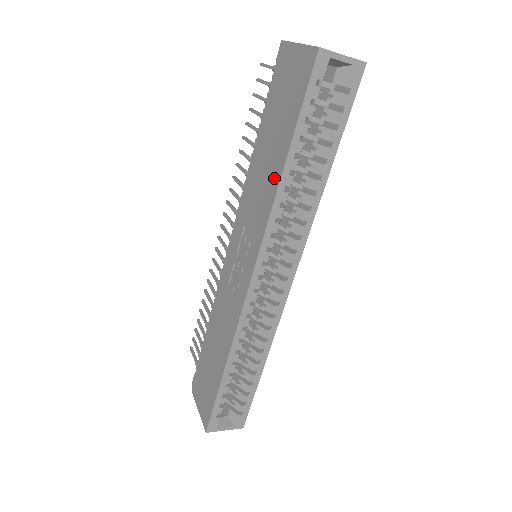
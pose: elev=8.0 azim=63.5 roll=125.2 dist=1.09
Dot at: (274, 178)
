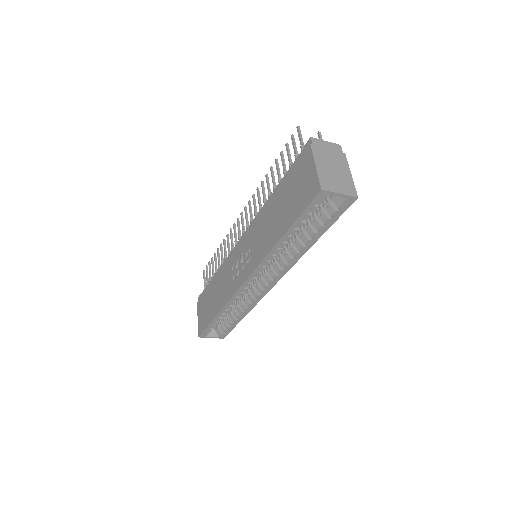
Dot at: (273, 238)
